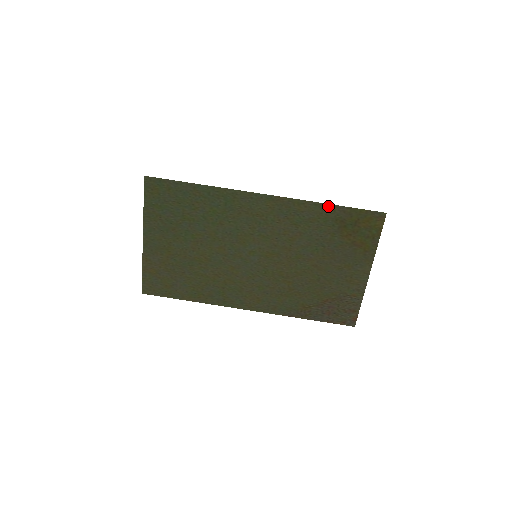
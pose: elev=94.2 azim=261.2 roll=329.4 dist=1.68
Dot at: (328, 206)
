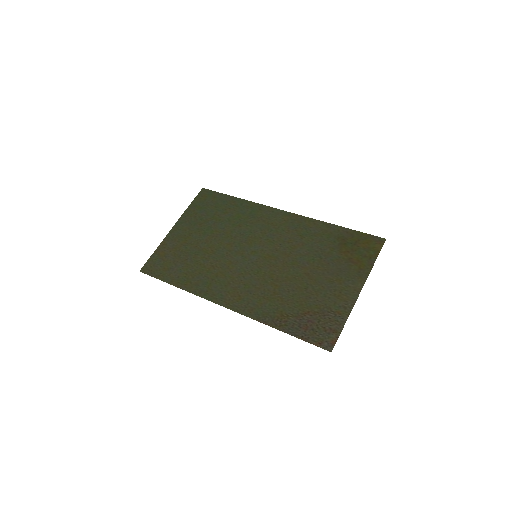
Dot at: (334, 226)
